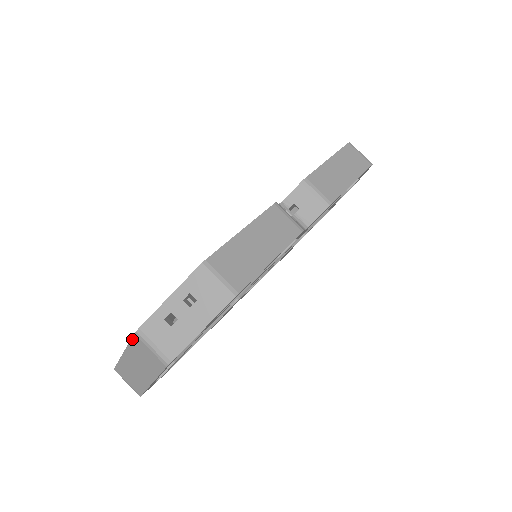
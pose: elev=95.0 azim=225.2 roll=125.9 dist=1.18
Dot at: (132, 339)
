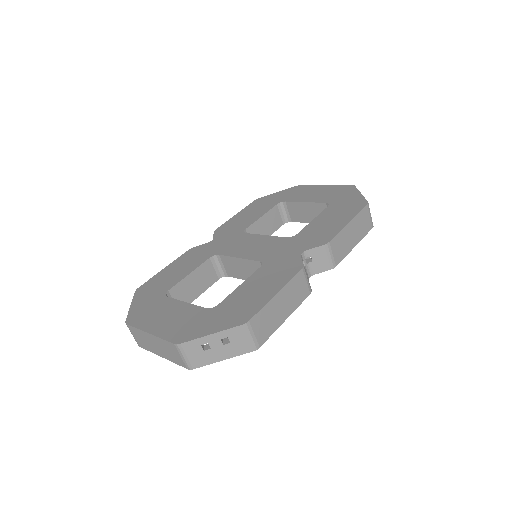
Dot at: (168, 342)
